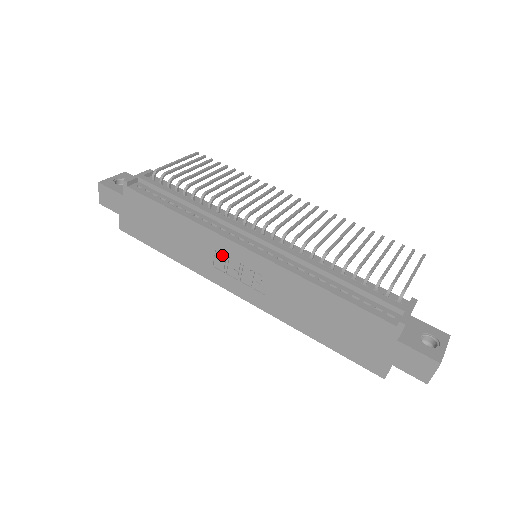
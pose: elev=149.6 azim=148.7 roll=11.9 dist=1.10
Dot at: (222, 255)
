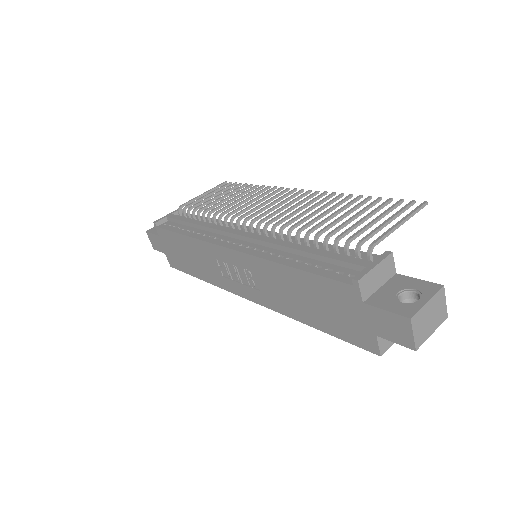
Dot at: (221, 262)
